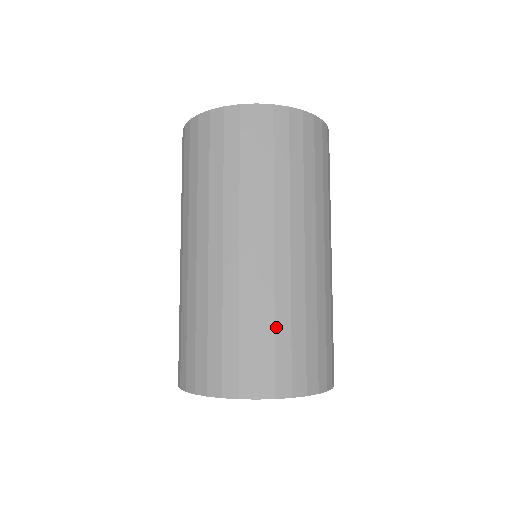
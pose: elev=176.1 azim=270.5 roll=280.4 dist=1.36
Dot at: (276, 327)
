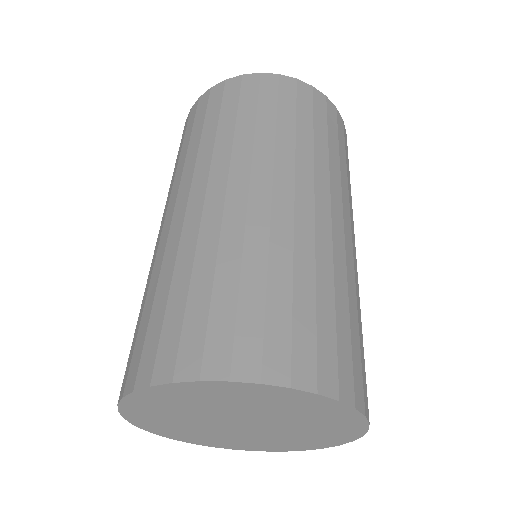
Dot at: (318, 292)
